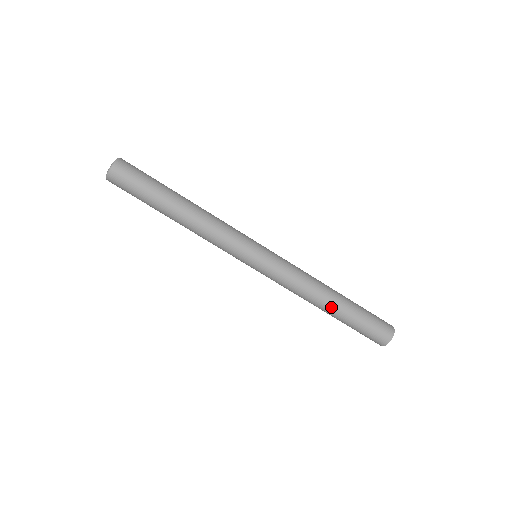
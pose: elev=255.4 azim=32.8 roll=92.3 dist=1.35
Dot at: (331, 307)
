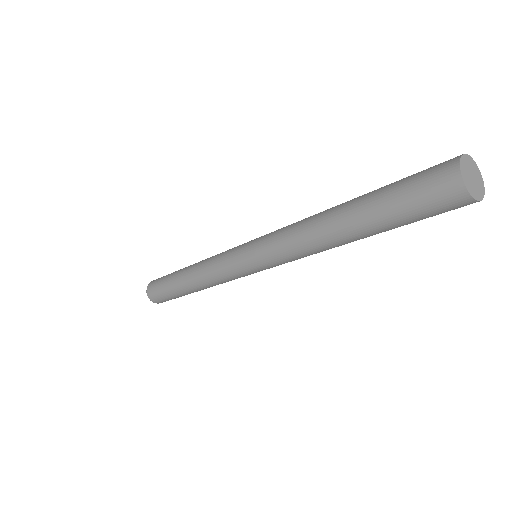
Dot at: (342, 230)
